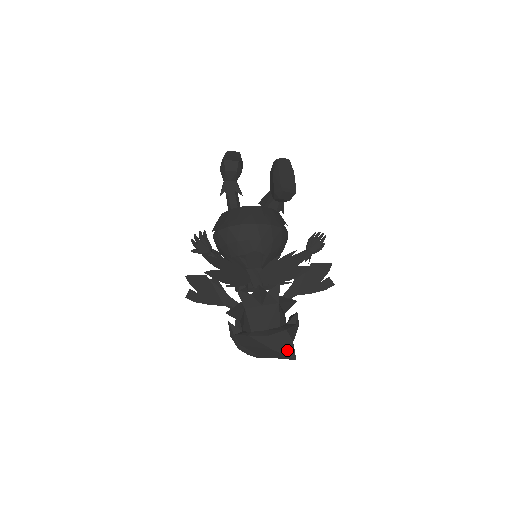
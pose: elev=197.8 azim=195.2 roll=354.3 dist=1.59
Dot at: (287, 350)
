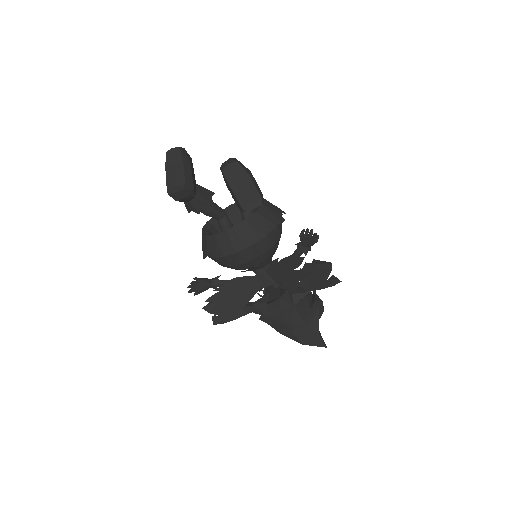
Dot at: (316, 342)
